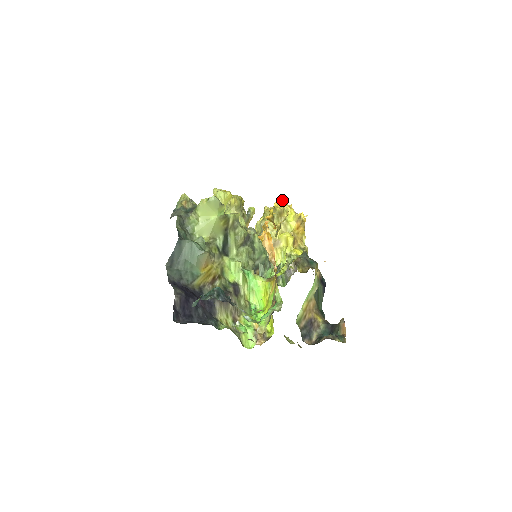
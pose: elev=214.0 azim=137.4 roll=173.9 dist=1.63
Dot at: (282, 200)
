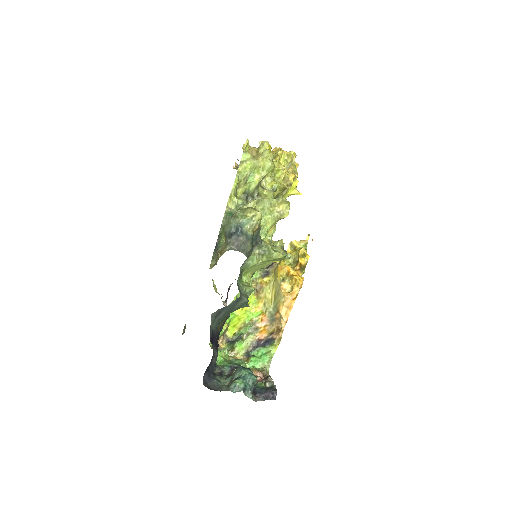
Dot at: (296, 155)
